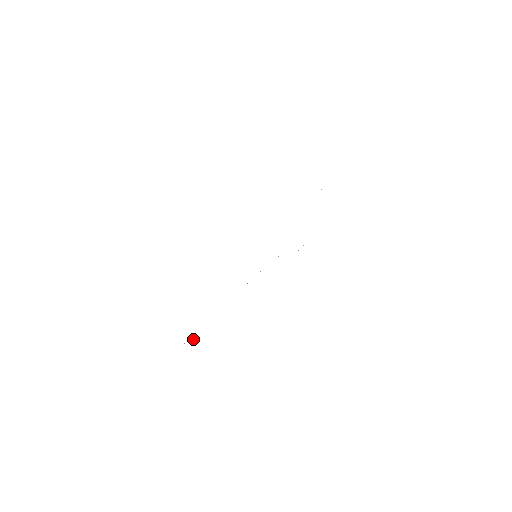
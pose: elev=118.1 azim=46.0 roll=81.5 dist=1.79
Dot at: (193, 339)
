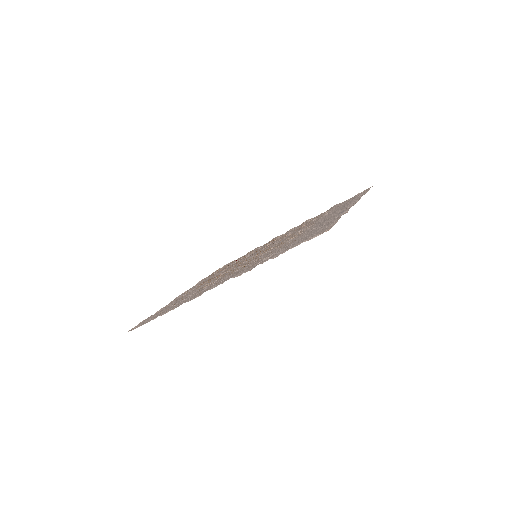
Dot at: (223, 266)
